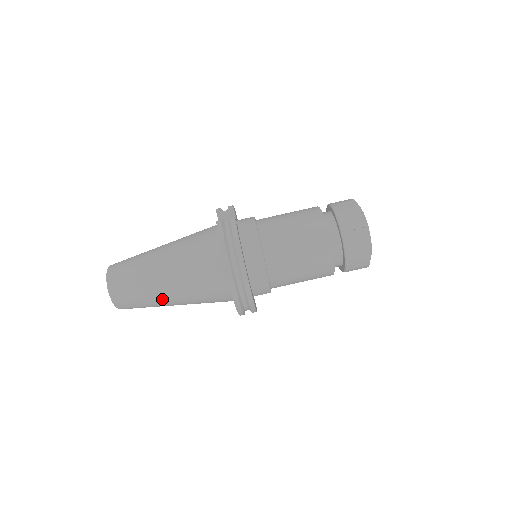
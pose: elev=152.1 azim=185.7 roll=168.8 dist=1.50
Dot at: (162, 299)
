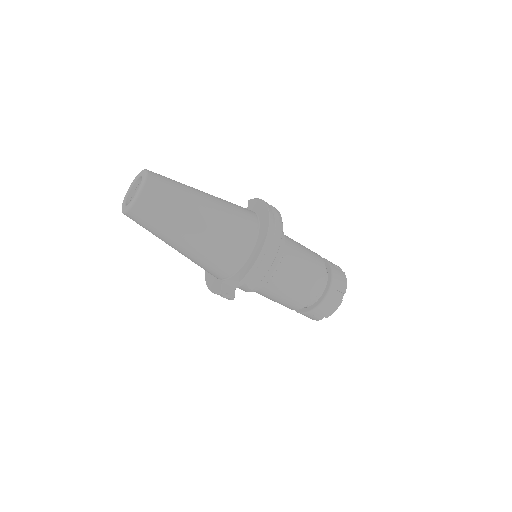
Dot at: (194, 208)
